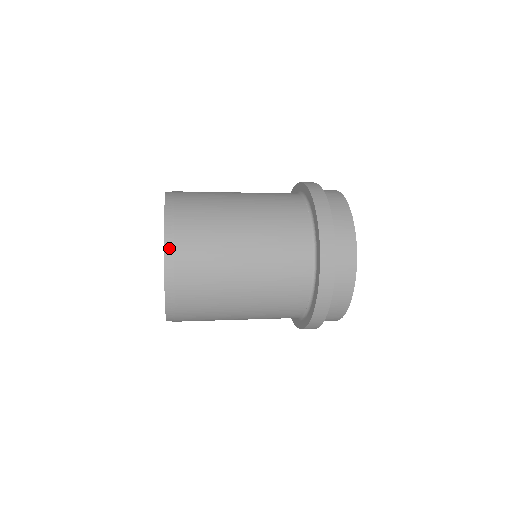
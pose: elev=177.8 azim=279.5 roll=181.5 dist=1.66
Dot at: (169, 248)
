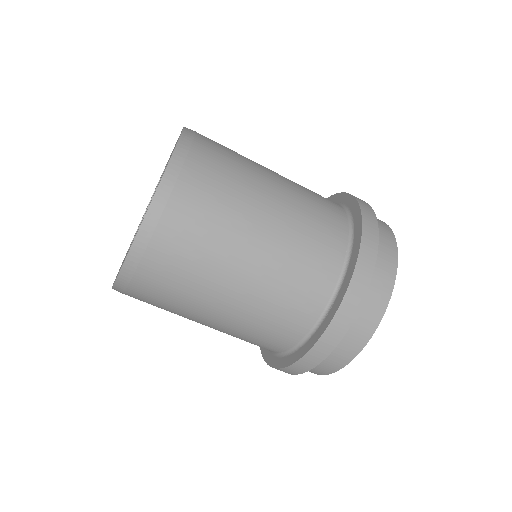
Dot at: (190, 130)
